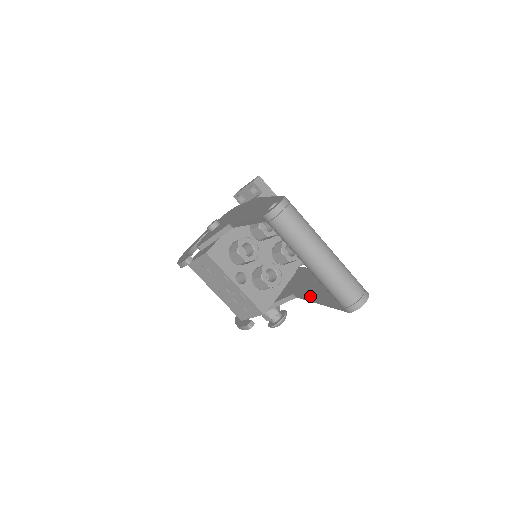
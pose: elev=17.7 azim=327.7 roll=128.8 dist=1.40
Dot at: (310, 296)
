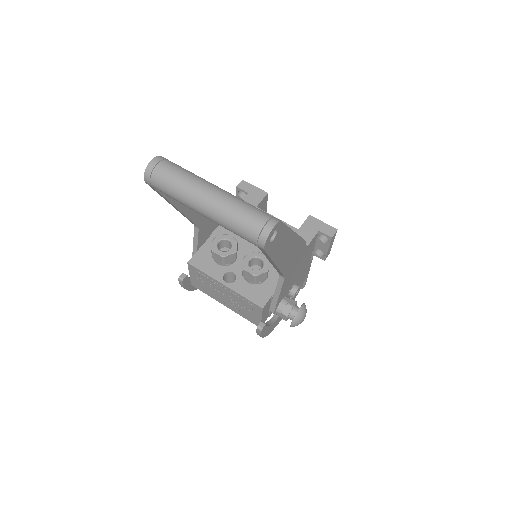
Dot at: occluded
